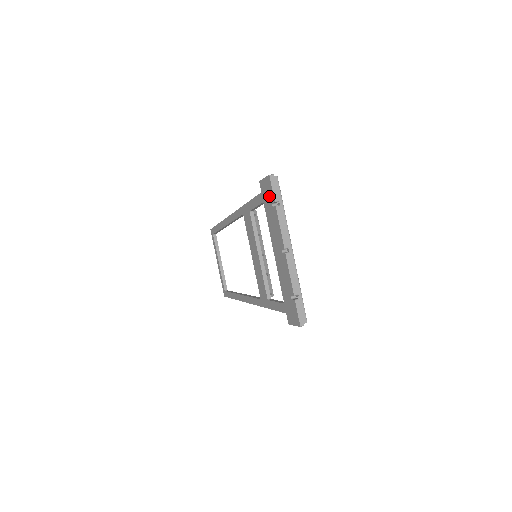
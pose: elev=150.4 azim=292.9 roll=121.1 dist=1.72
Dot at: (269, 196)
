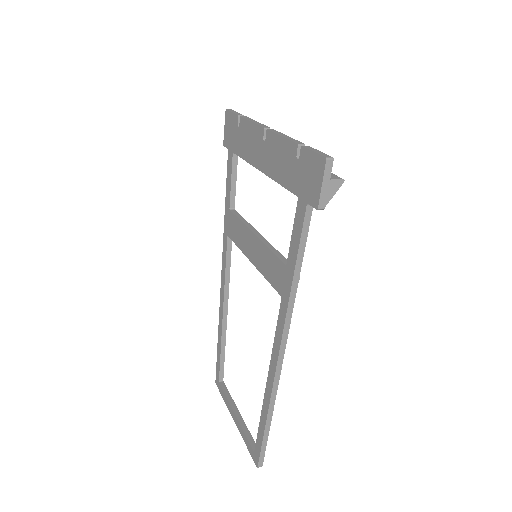
Dot at: (233, 127)
